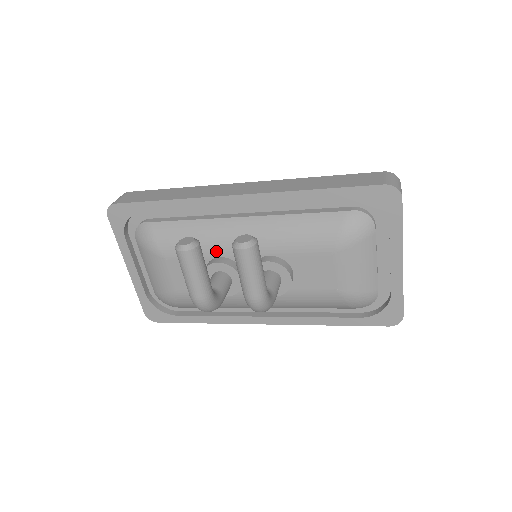
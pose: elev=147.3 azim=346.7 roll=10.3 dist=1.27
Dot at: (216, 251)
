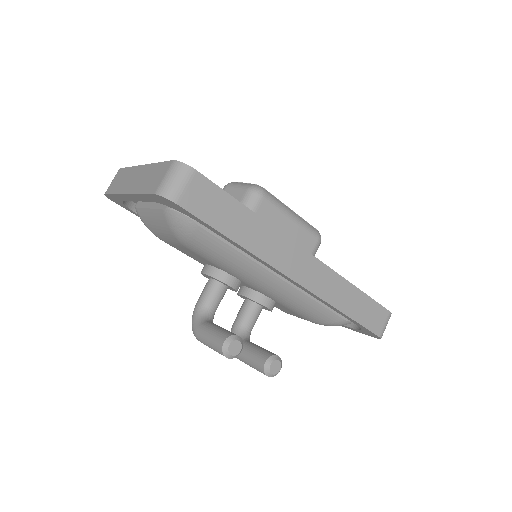
Dot at: (236, 275)
